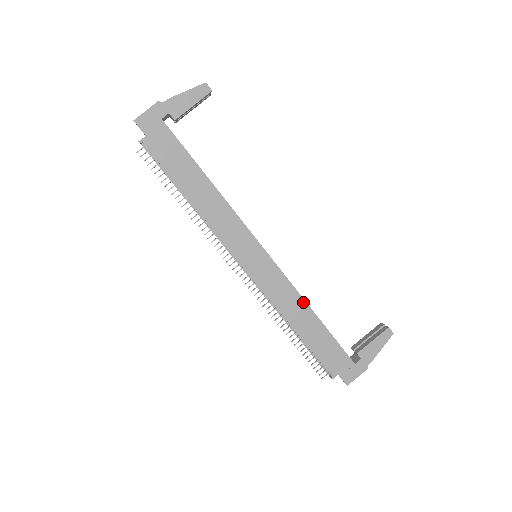
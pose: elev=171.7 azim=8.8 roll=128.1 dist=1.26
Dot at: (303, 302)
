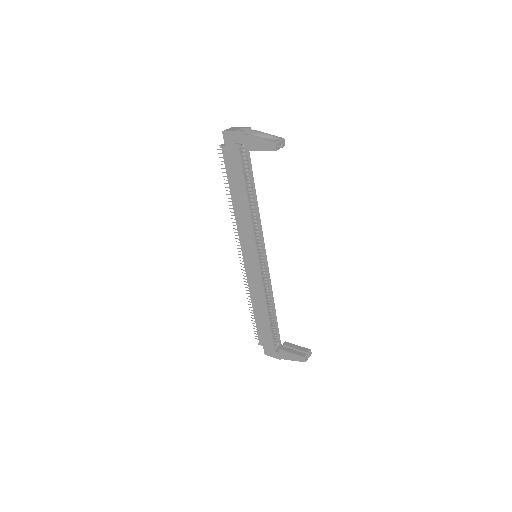
Dot at: (265, 301)
